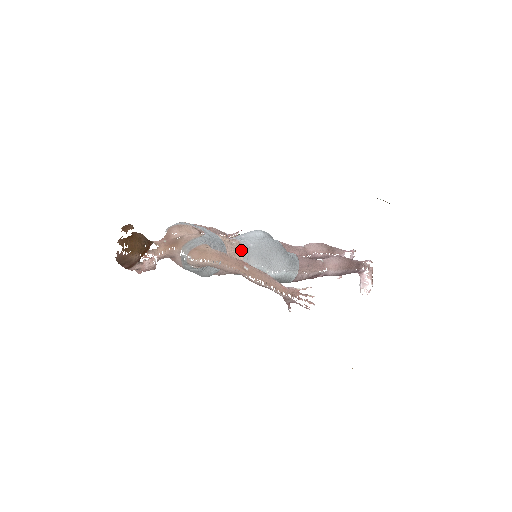
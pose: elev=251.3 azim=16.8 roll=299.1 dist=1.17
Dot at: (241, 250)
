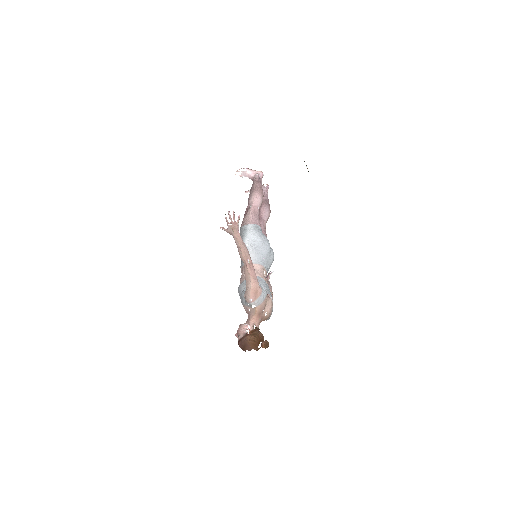
Dot at: occluded
